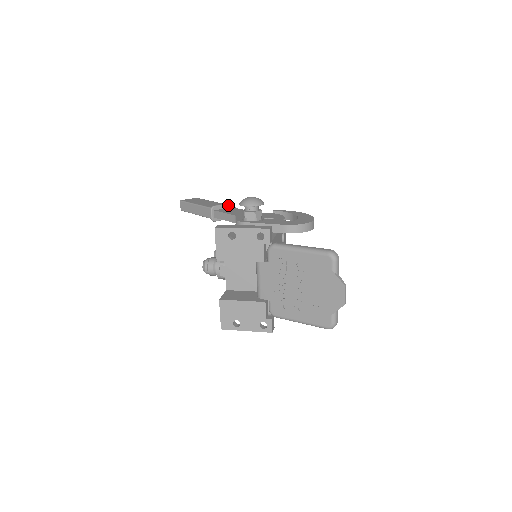
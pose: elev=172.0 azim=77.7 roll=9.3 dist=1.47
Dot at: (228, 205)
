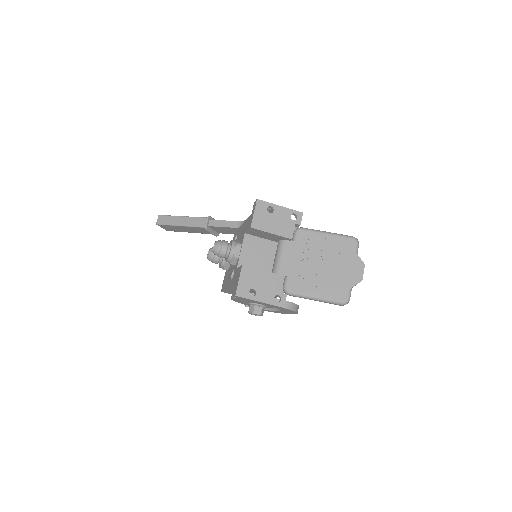
Dot at: occluded
